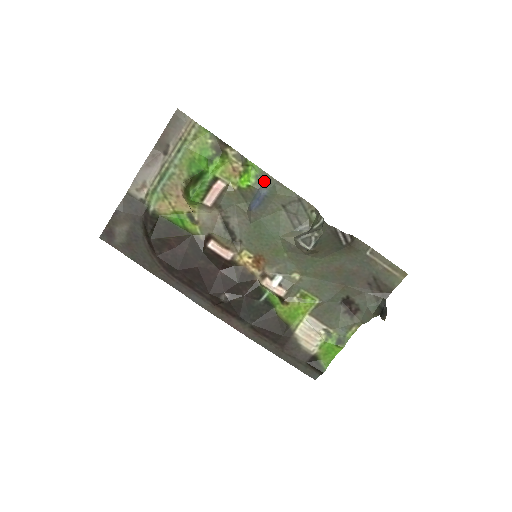
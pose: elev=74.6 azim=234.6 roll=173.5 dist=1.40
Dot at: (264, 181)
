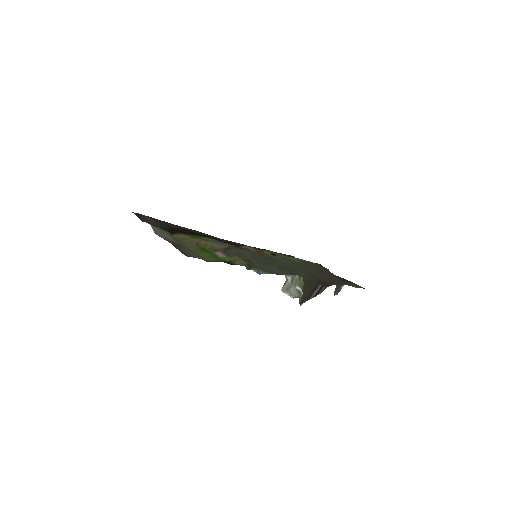
Dot at: (264, 270)
